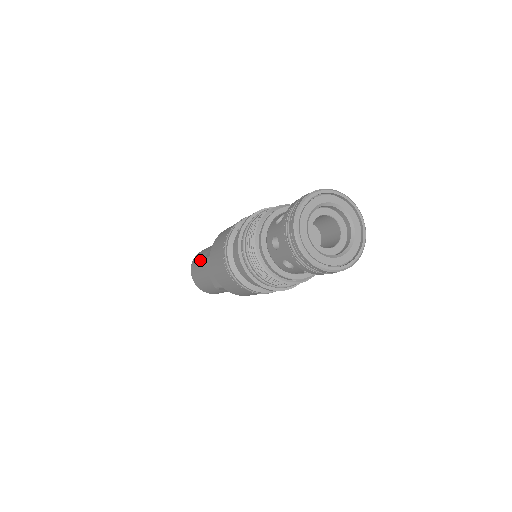
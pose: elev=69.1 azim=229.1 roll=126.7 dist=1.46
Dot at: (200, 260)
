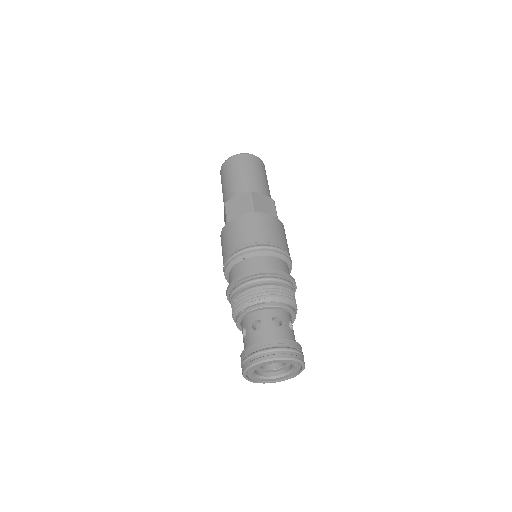
Dot at: (228, 184)
